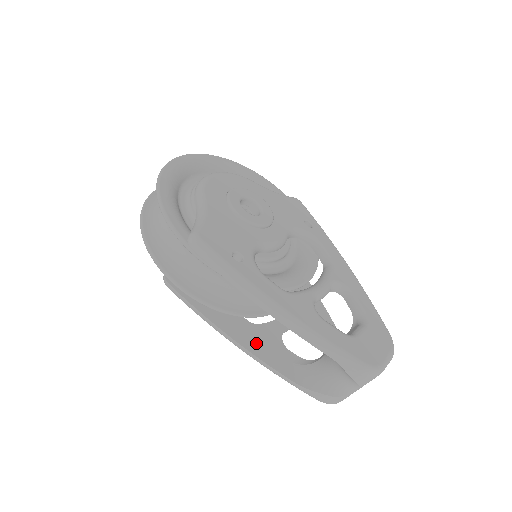
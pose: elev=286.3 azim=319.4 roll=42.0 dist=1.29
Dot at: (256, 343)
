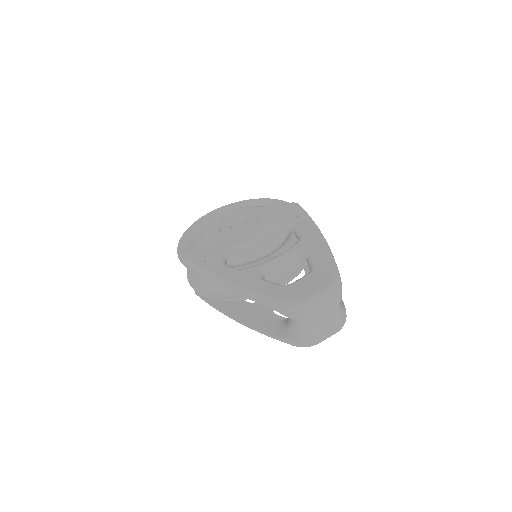
Dot at: (247, 315)
